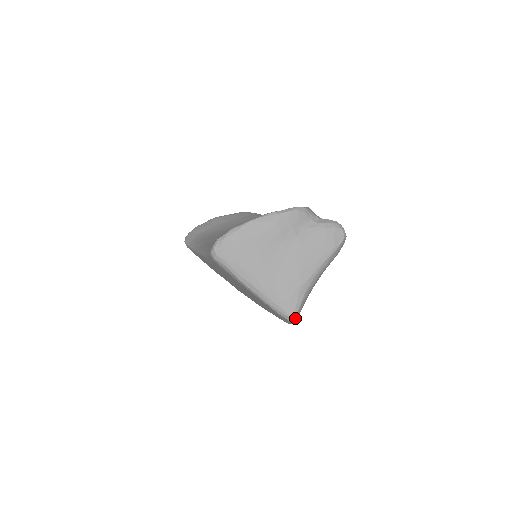
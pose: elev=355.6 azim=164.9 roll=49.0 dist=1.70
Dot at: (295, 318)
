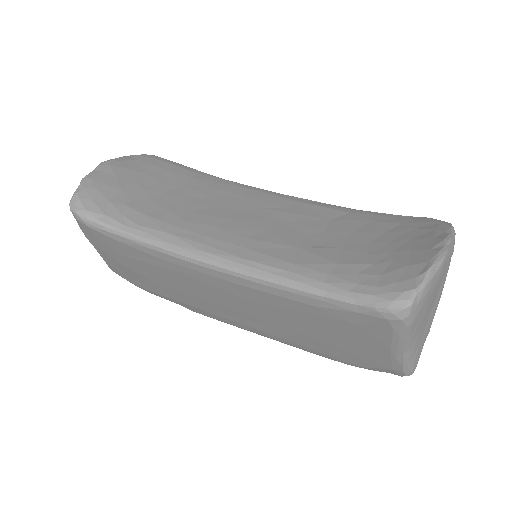
Dot at: (413, 371)
